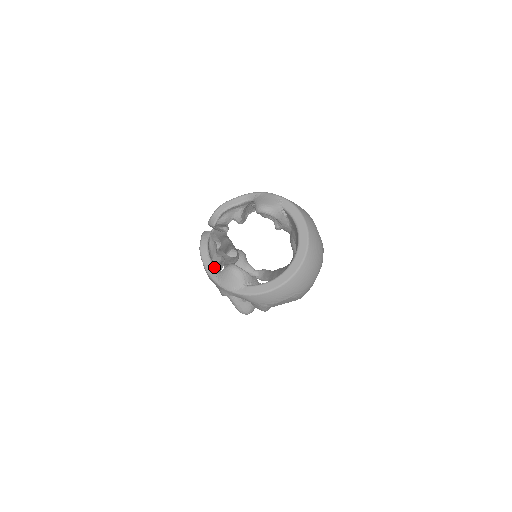
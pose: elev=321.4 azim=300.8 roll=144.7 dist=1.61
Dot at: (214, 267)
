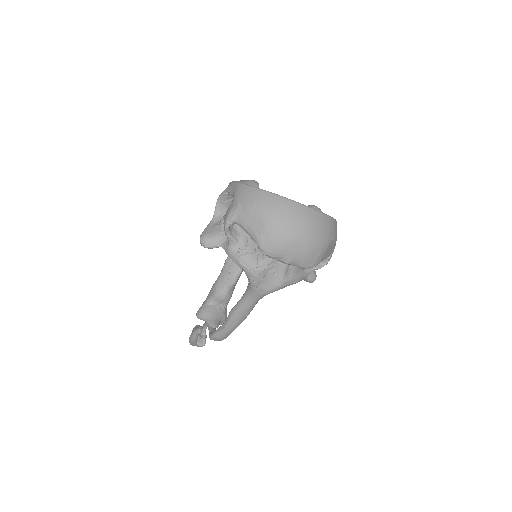
Dot at: occluded
